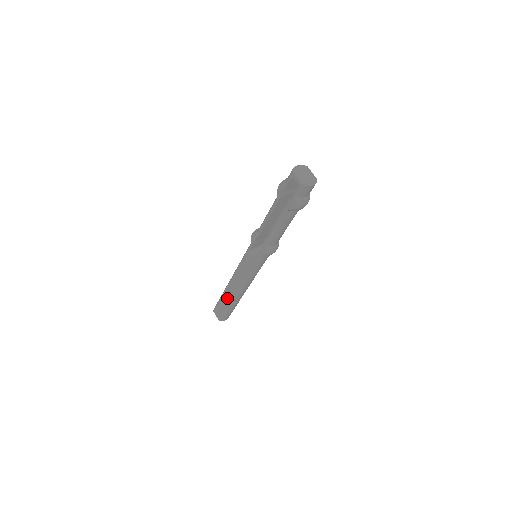
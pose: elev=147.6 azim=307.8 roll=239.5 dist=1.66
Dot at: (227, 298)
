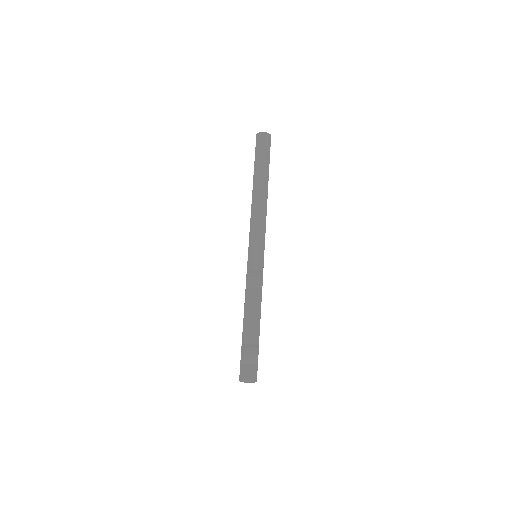
Dot at: occluded
